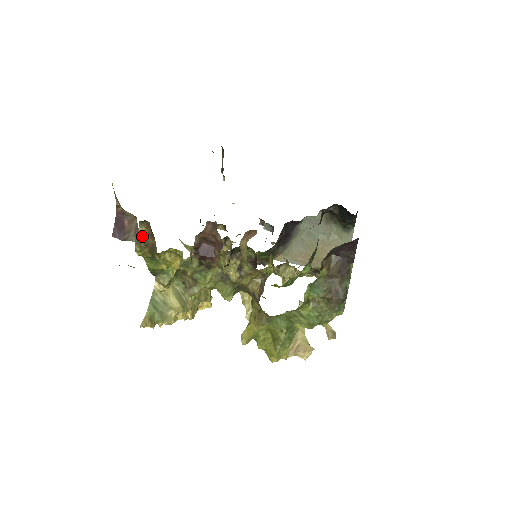
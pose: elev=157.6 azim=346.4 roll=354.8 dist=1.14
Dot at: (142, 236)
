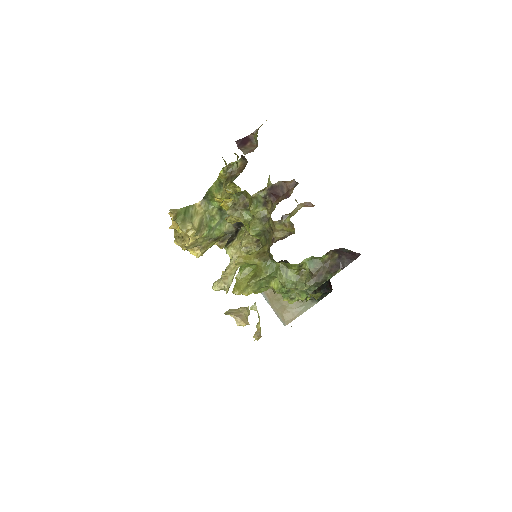
Dot at: (234, 166)
